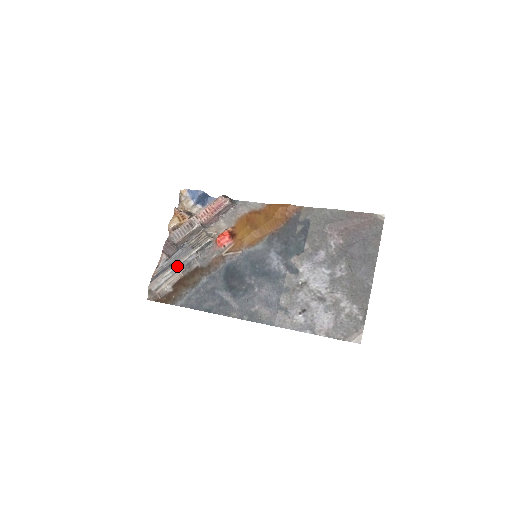
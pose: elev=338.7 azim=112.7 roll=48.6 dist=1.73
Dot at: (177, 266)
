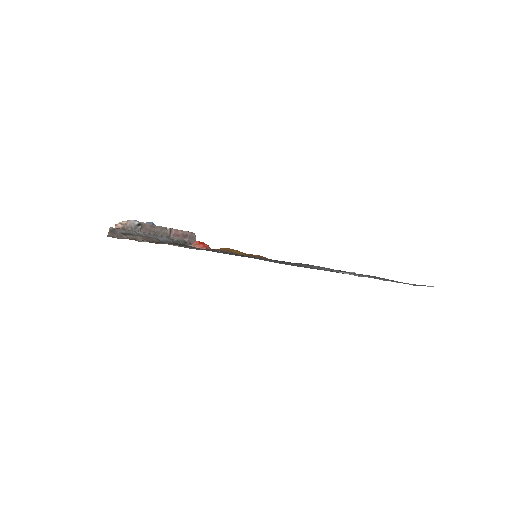
Dot at: (151, 234)
